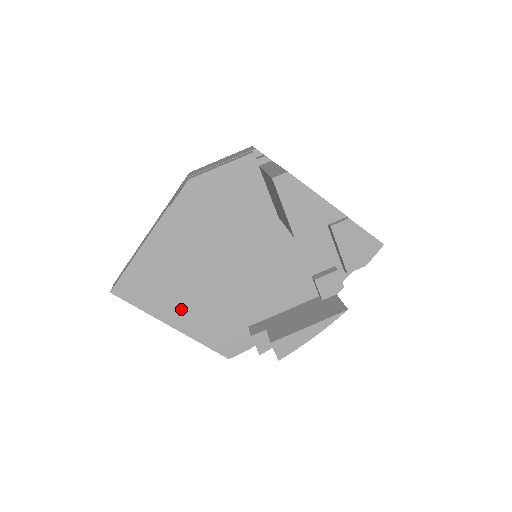
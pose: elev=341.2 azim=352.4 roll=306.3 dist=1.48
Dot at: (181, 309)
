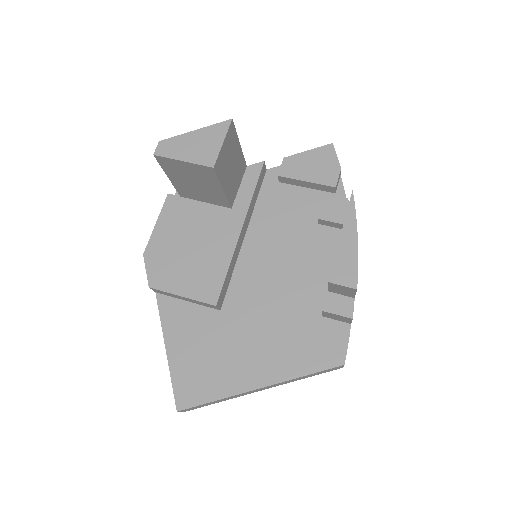
Dot at: (249, 363)
